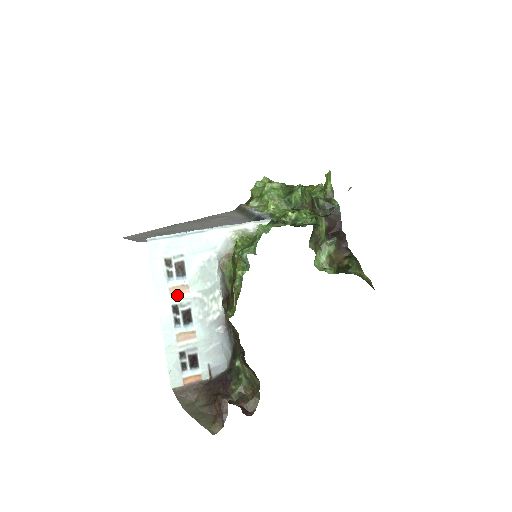
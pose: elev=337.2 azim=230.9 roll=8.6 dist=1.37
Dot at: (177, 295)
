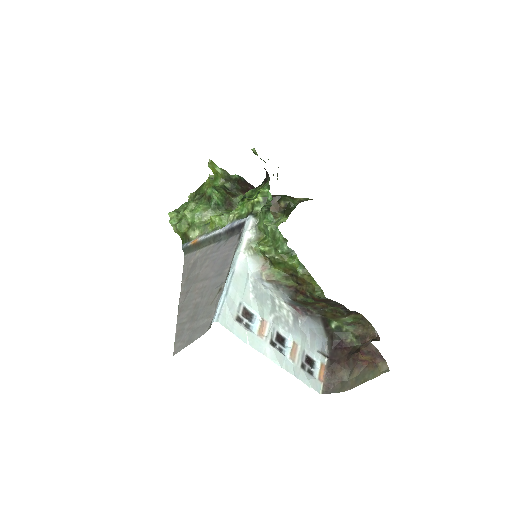
Dot at: (264, 333)
